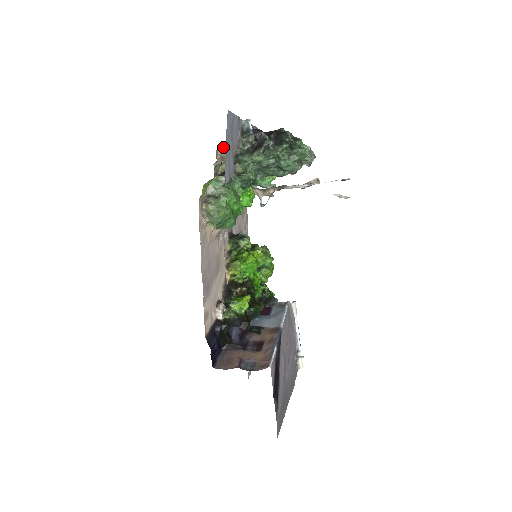
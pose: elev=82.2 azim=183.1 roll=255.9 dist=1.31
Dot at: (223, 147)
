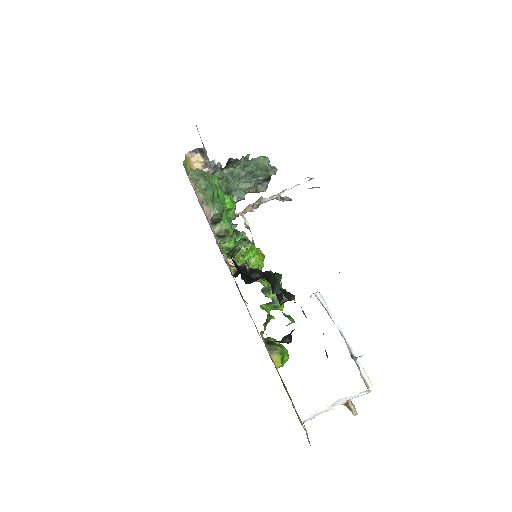
Dot at: occluded
